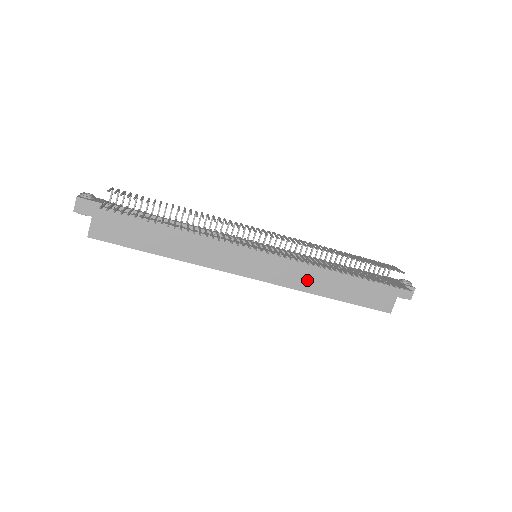
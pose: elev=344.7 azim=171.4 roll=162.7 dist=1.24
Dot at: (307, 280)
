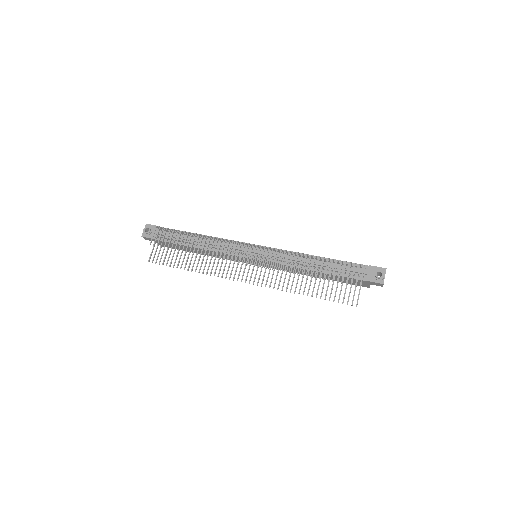
Dot at: occluded
